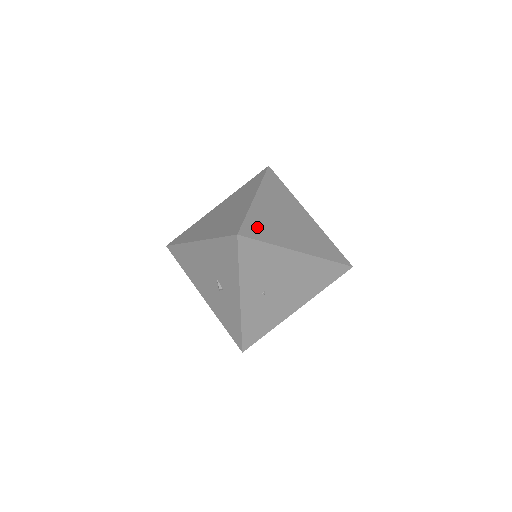
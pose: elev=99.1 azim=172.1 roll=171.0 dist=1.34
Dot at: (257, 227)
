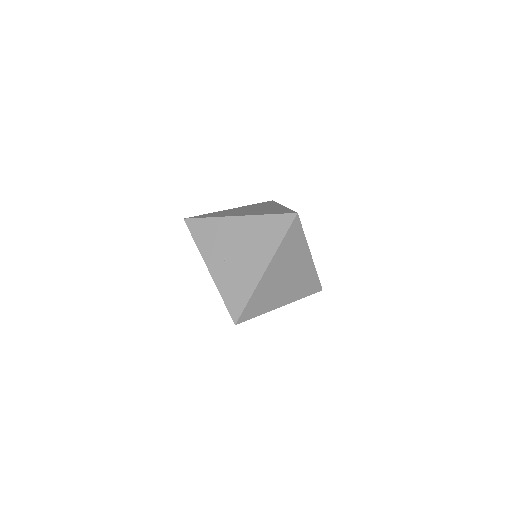
Dot at: (208, 215)
